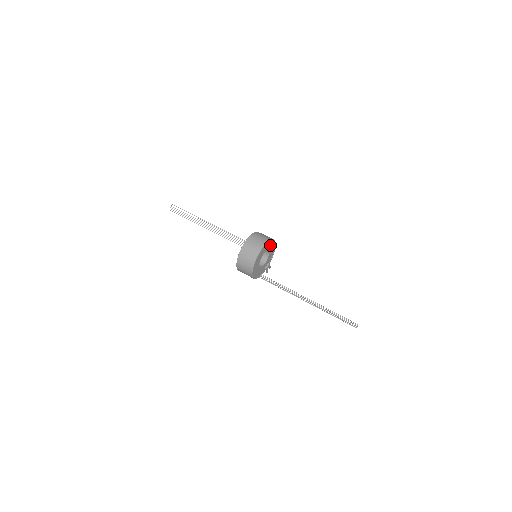
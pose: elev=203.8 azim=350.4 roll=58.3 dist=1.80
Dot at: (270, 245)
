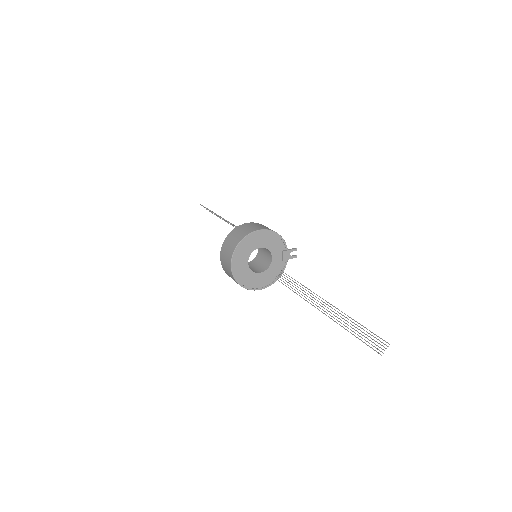
Dot at: (251, 242)
